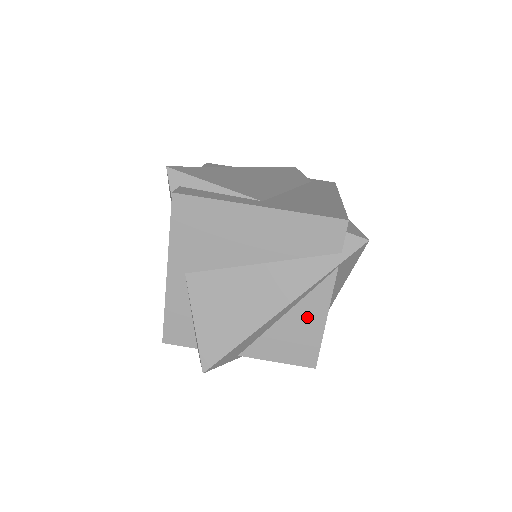
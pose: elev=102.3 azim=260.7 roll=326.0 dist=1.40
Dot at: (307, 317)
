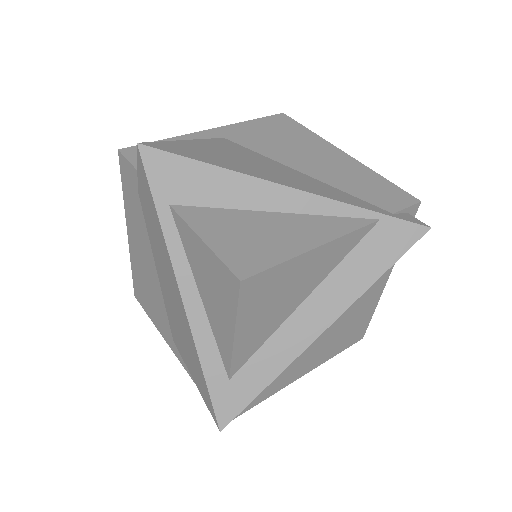
Dot at: (297, 230)
